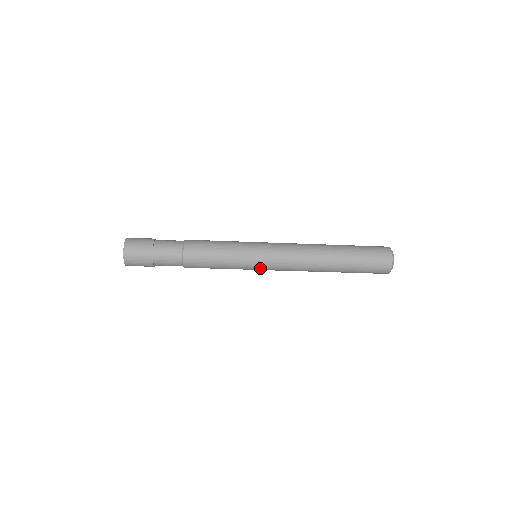
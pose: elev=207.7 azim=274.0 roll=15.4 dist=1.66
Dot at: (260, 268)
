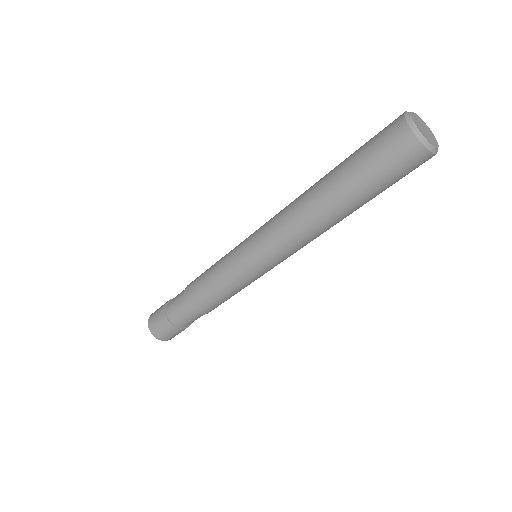
Dot at: (257, 267)
